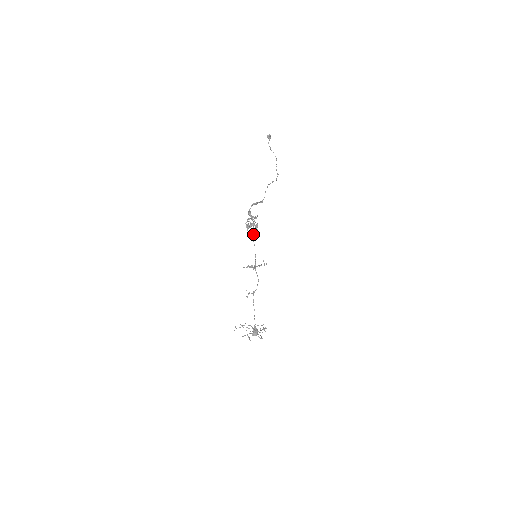
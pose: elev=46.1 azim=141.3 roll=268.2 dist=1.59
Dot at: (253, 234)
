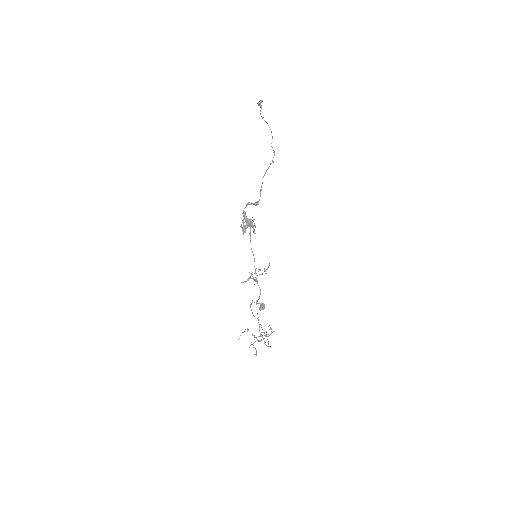
Dot at: (250, 242)
